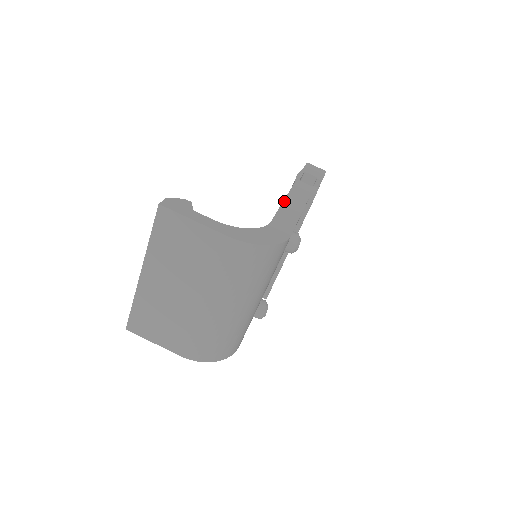
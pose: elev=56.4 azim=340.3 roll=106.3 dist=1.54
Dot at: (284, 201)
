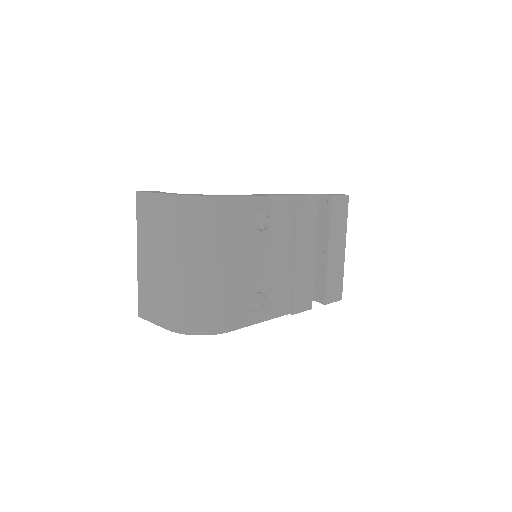
Dot at: (261, 194)
